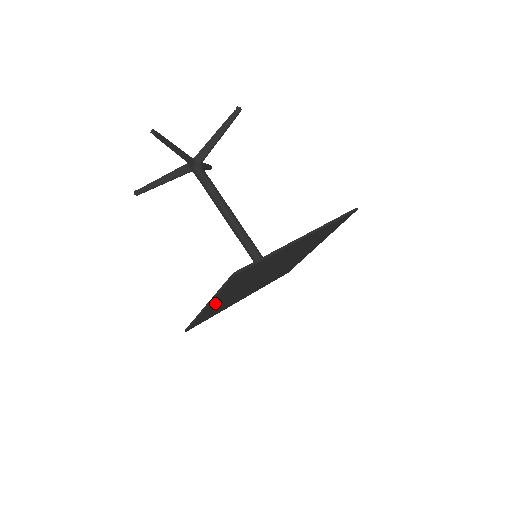
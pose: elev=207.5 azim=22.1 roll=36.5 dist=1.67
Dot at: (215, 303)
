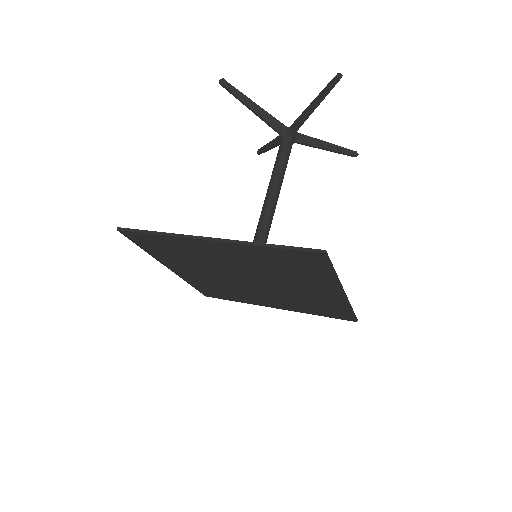
Dot at: (182, 271)
